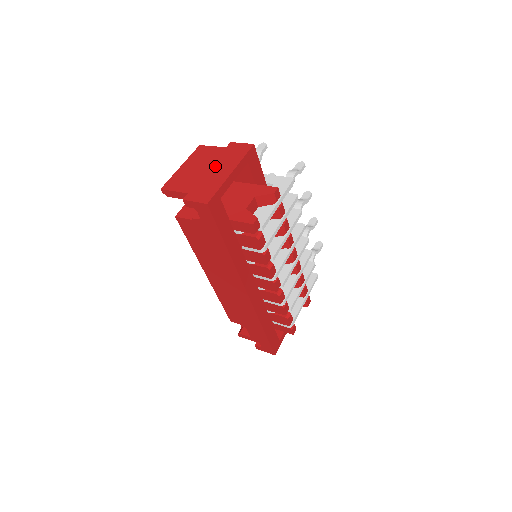
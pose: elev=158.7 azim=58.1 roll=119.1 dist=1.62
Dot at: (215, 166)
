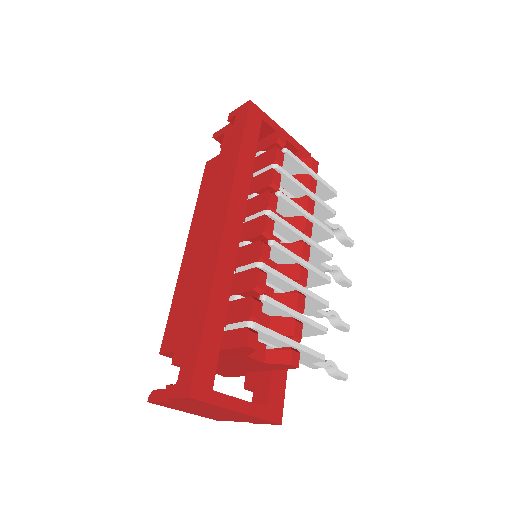
Dot at: occluded
